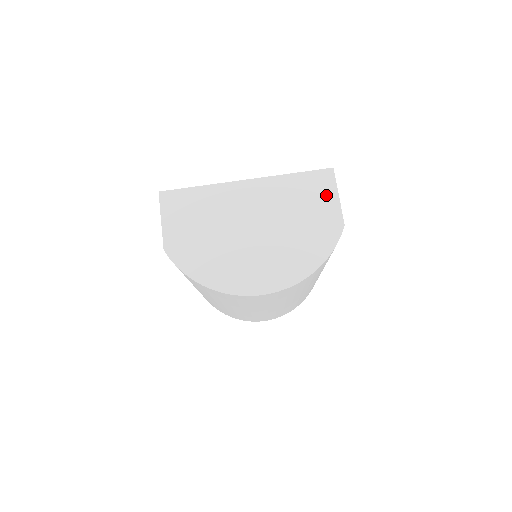
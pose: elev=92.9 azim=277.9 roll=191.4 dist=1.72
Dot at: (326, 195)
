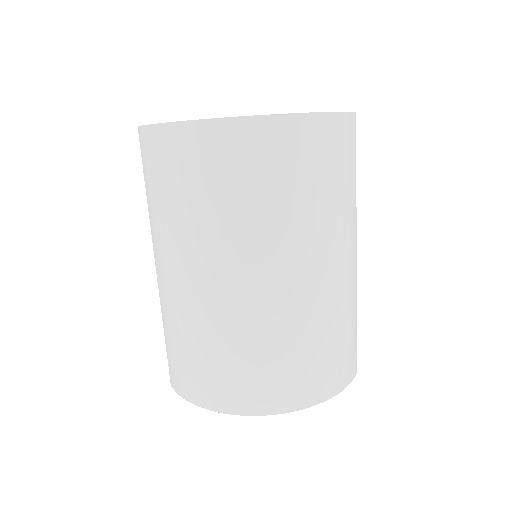
Dot at: occluded
